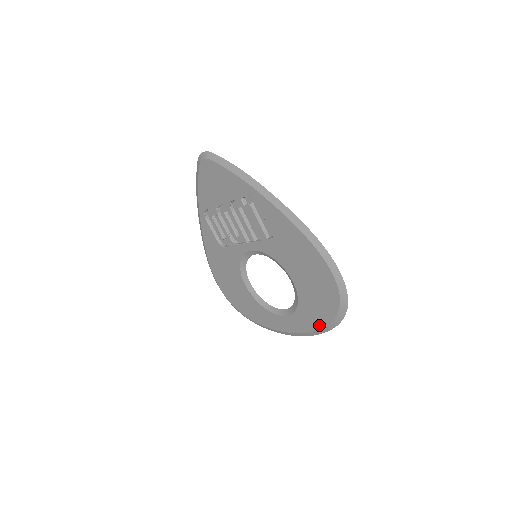
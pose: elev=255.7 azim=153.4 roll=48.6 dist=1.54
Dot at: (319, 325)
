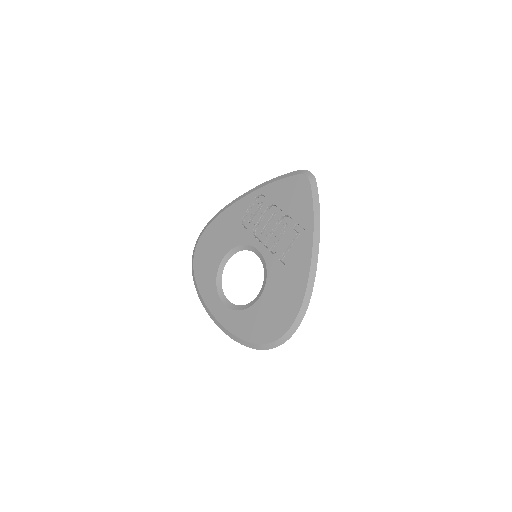
Dot at: (240, 335)
